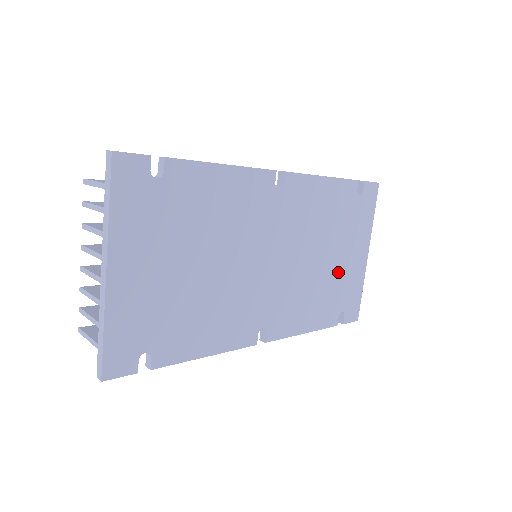
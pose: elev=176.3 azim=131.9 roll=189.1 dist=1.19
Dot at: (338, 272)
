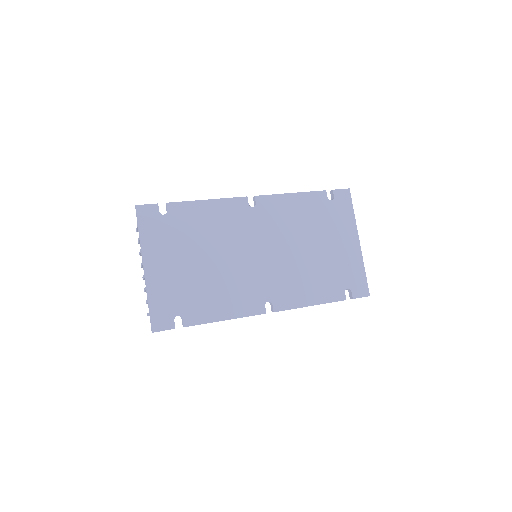
Dot at: (331, 258)
